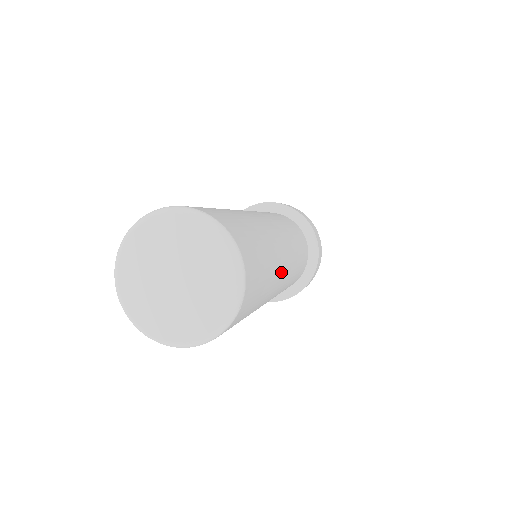
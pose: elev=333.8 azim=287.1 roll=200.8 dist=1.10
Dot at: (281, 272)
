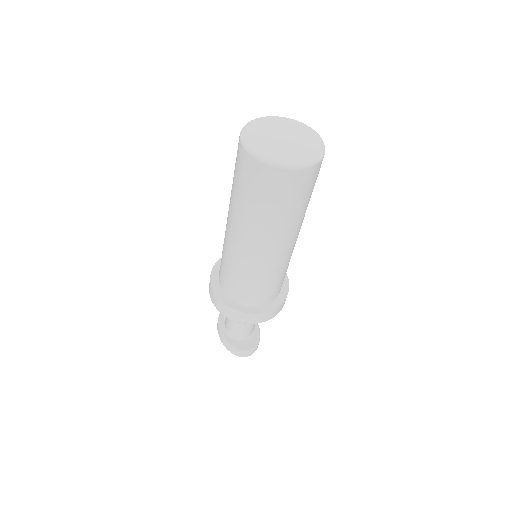
Dot at: occluded
